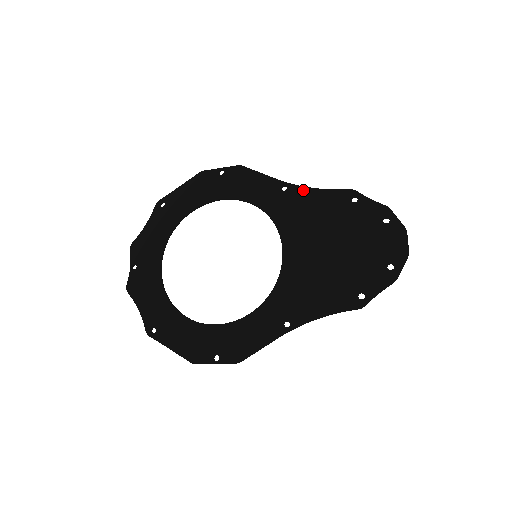
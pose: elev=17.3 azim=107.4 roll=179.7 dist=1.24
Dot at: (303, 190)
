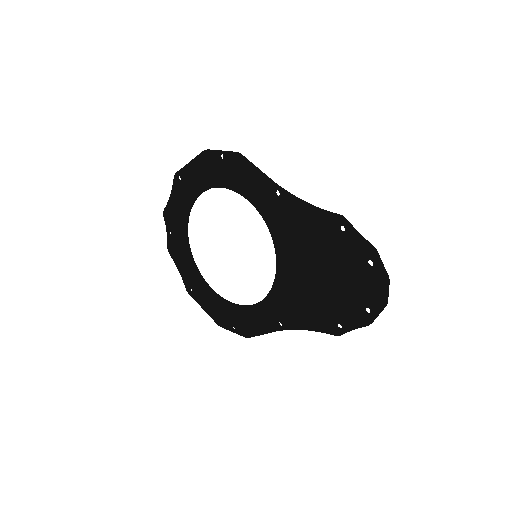
Dot at: (294, 202)
